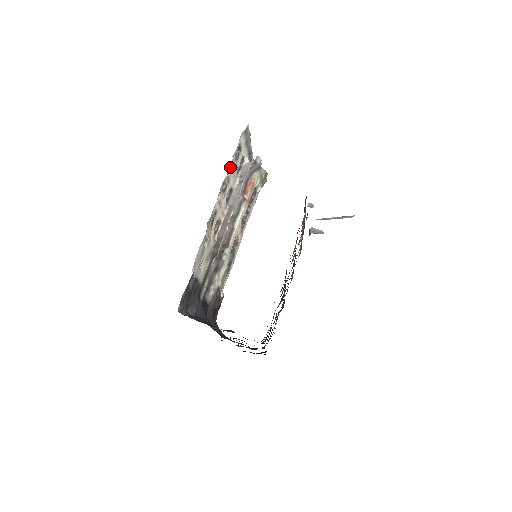
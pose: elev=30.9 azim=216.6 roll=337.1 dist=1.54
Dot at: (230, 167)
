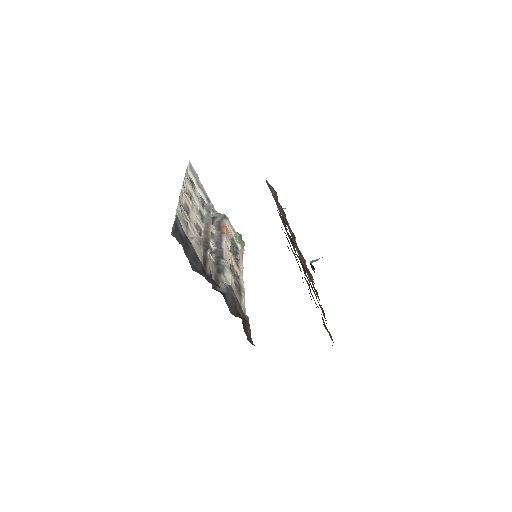
Dot at: (186, 182)
